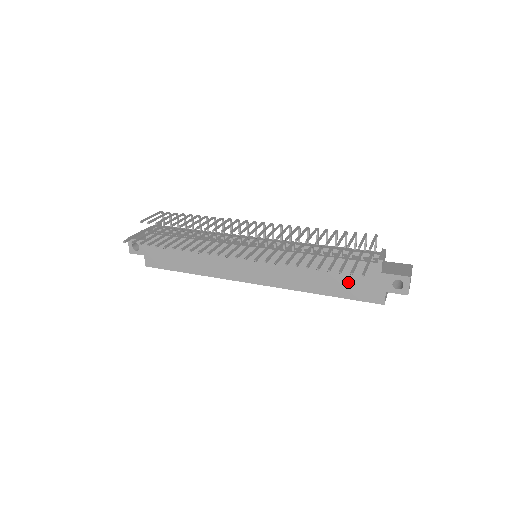
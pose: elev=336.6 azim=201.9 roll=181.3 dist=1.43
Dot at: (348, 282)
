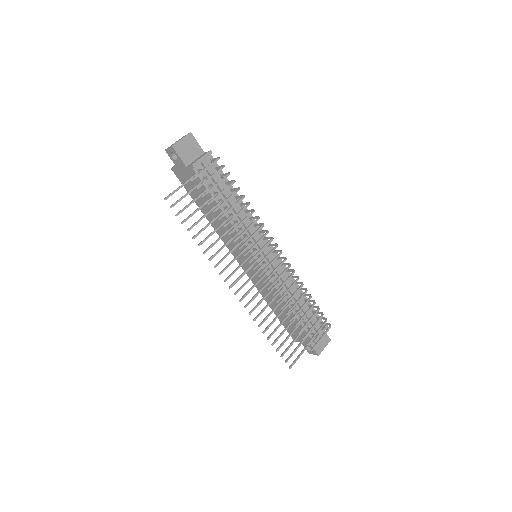
Dot at: occluded
